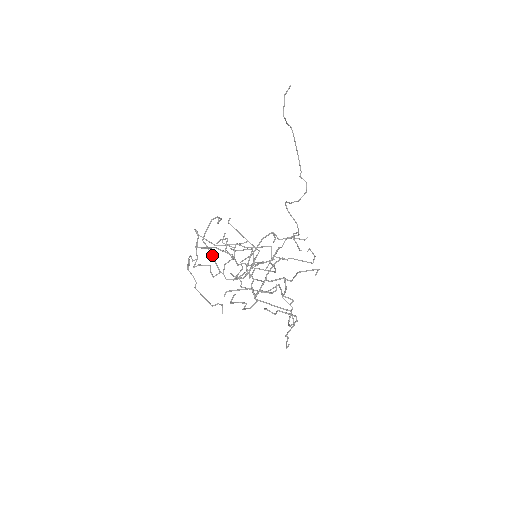
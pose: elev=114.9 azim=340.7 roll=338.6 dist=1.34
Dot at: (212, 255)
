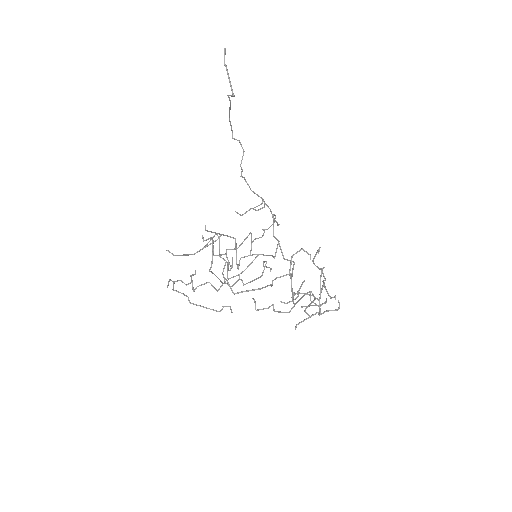
Dot at: (216, 276)
